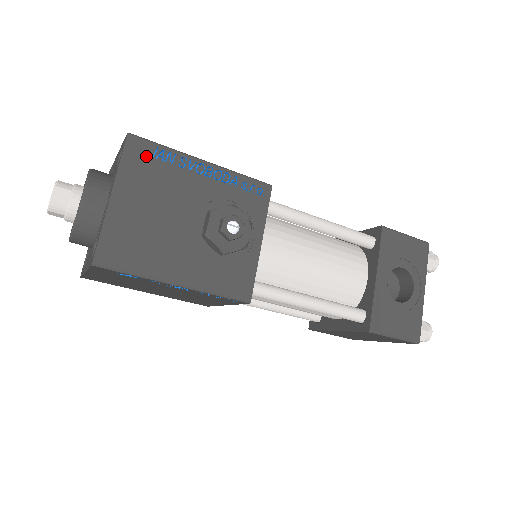
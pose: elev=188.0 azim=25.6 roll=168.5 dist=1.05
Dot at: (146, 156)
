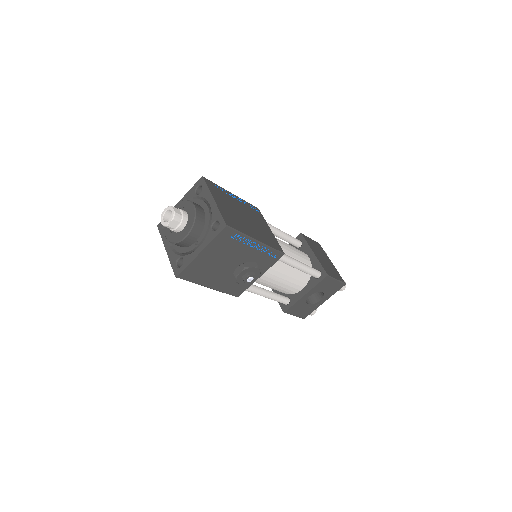
Dot at: (229, 237)
